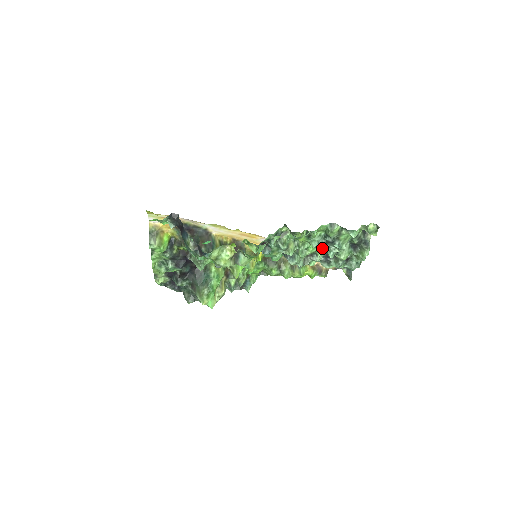
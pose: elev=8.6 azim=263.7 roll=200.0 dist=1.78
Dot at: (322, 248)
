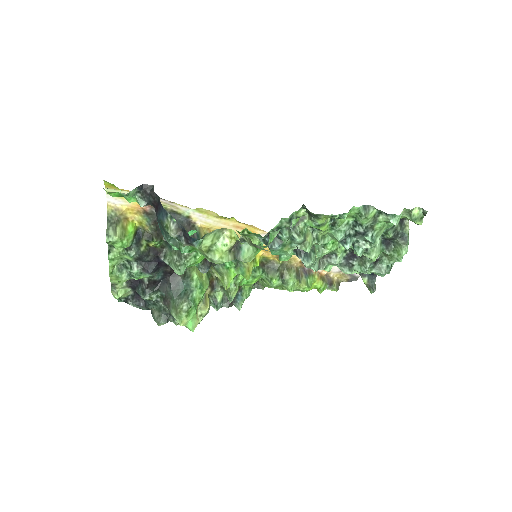
Dot at: (349, 242)
